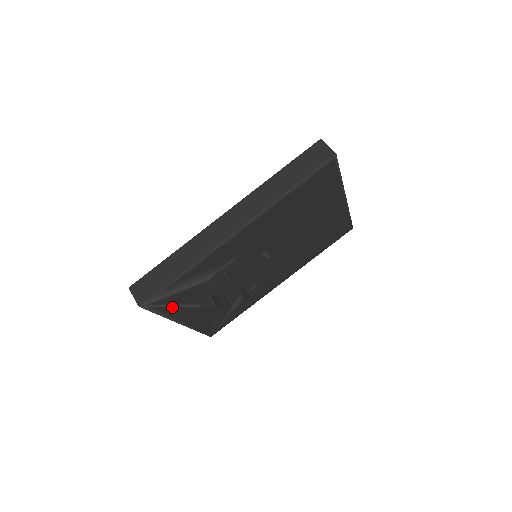
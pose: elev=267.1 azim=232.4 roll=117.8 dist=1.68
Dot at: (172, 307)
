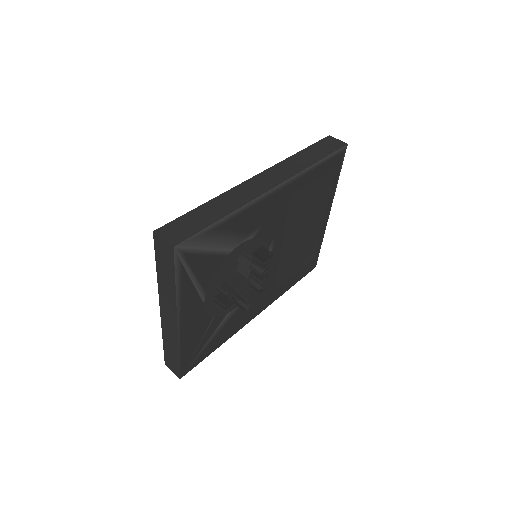
Dot at: (189, 278)
